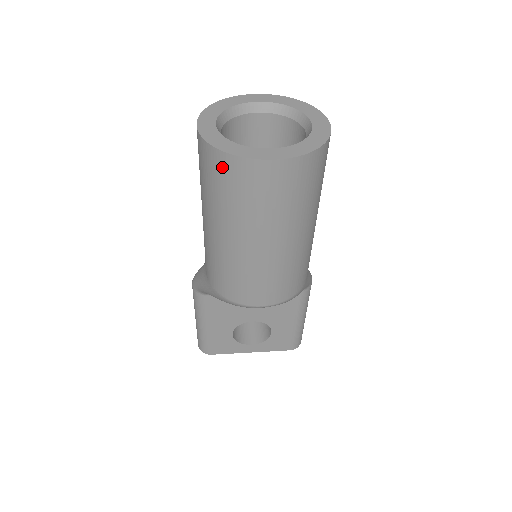
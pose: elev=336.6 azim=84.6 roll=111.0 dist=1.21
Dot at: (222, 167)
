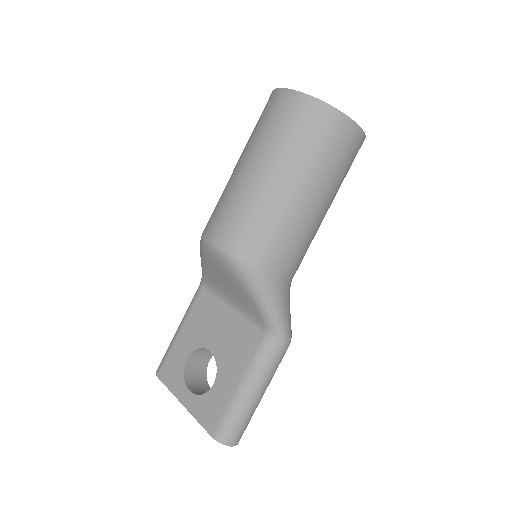
Dot at: occluded
